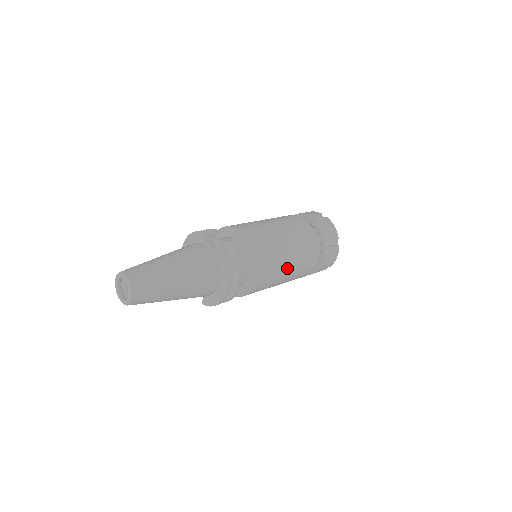
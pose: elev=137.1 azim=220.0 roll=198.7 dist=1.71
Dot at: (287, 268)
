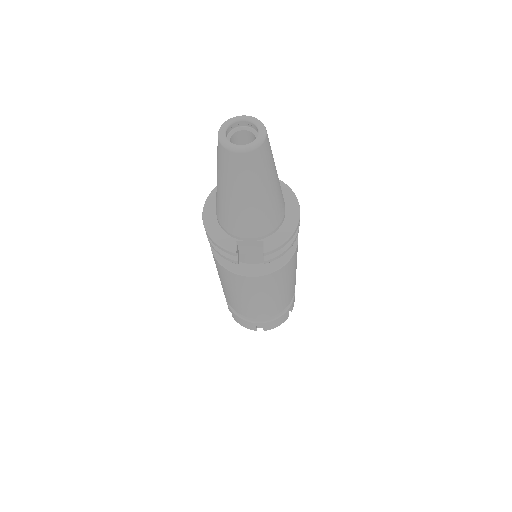
Dot at: occluded
